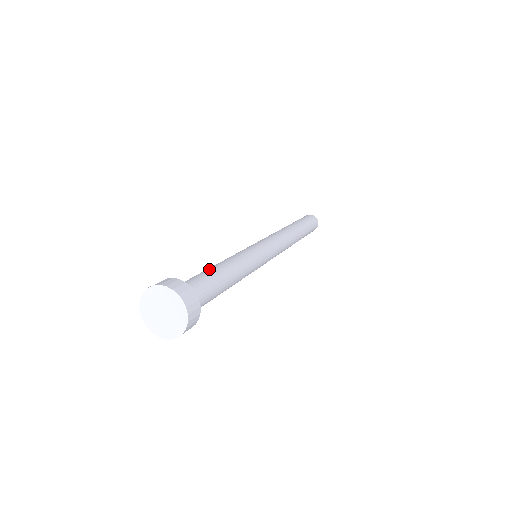
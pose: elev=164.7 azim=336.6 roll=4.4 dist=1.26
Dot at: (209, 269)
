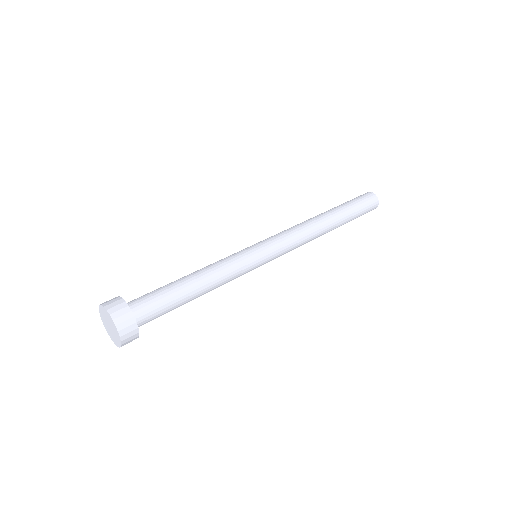
Dot at: (184, 290)
